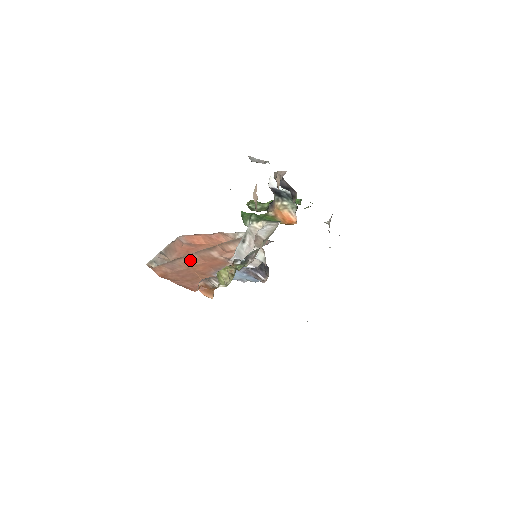
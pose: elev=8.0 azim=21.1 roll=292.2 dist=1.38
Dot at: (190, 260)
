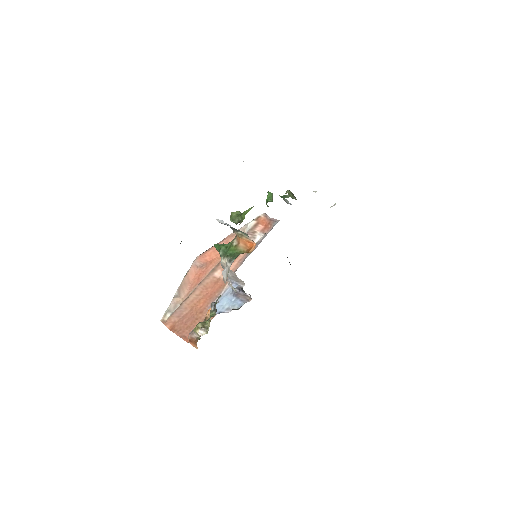
Dot at: (195, 296)
